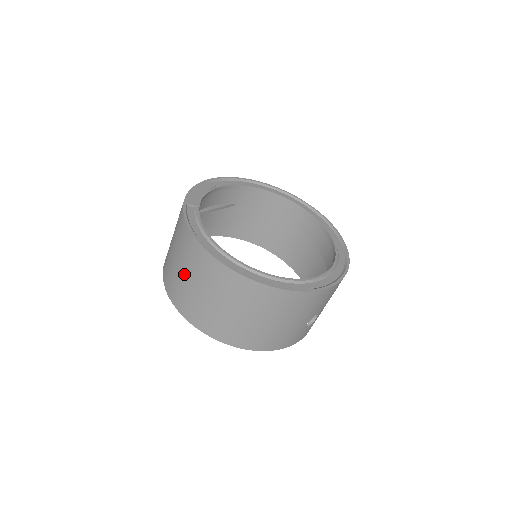
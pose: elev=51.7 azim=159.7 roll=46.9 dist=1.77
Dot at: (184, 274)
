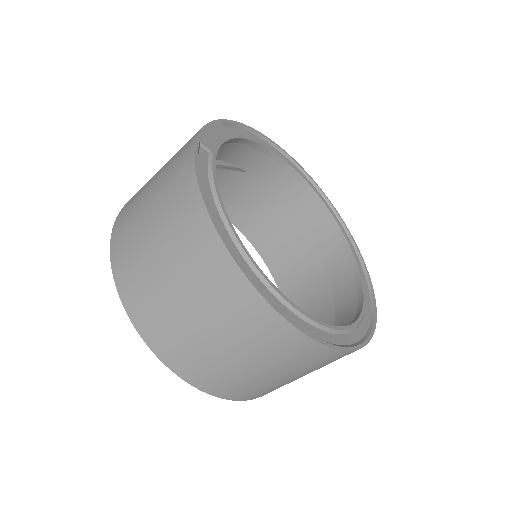
Dot at: (157, 250)
